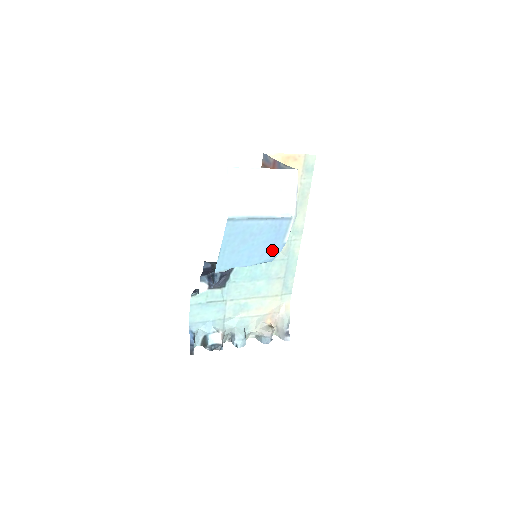
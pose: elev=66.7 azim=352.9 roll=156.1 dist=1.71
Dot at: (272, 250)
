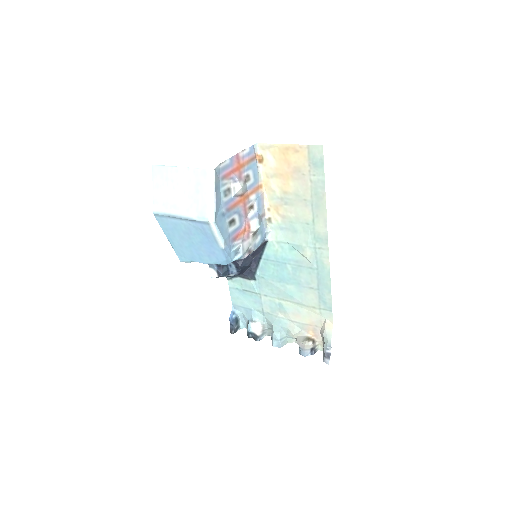
Dot at: (215, 253)
